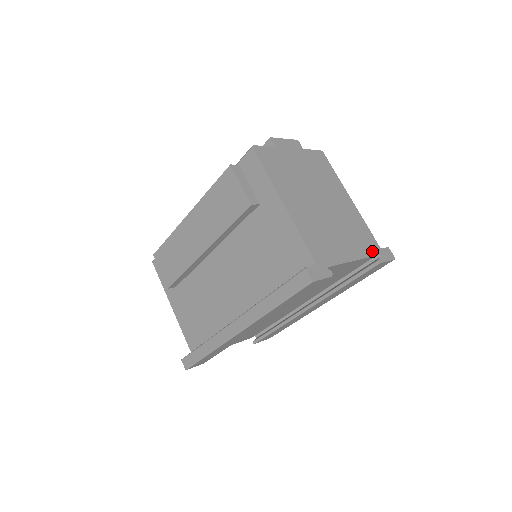
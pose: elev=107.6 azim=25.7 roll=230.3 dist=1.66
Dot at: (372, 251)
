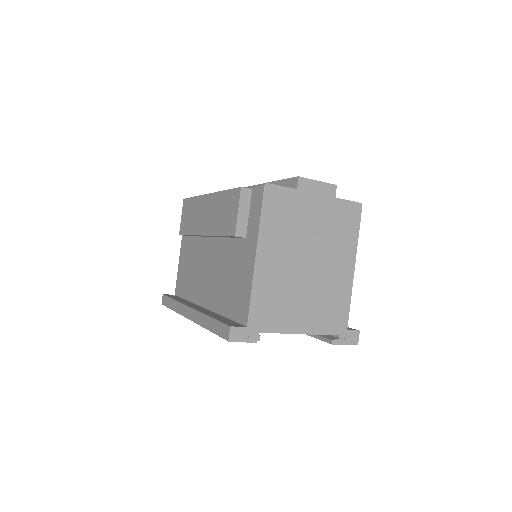
Dot at: (332, 330)
